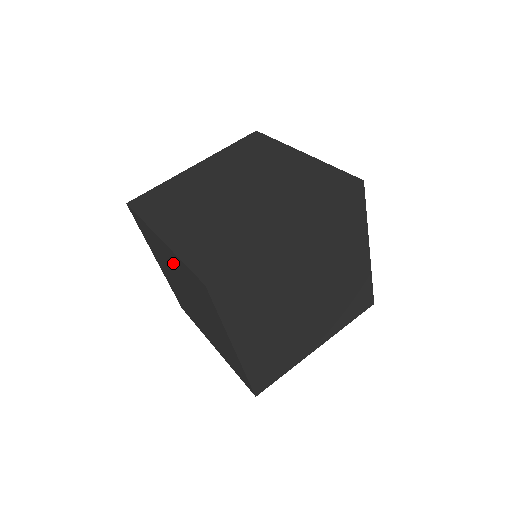
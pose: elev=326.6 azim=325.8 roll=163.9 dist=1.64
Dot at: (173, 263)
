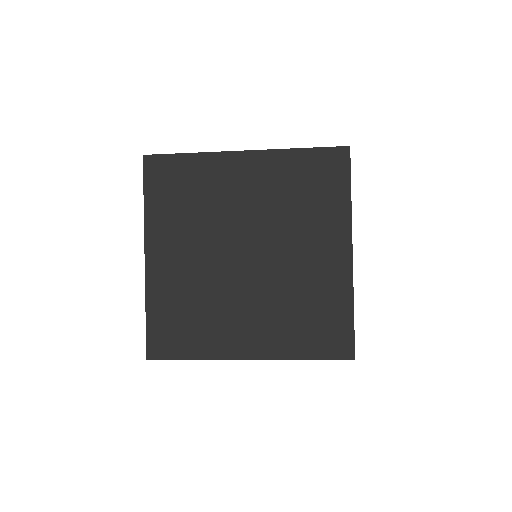
Dot at: (250, 185)
